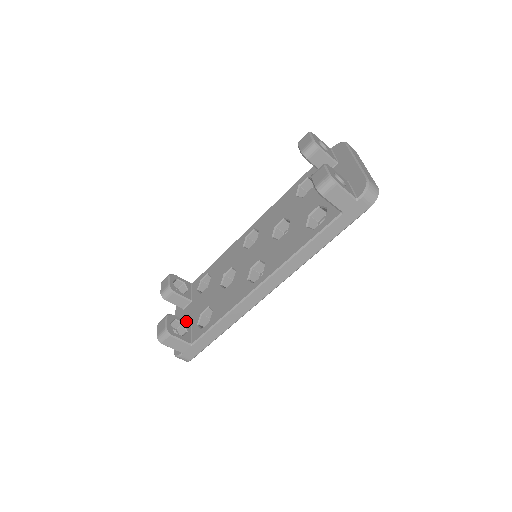
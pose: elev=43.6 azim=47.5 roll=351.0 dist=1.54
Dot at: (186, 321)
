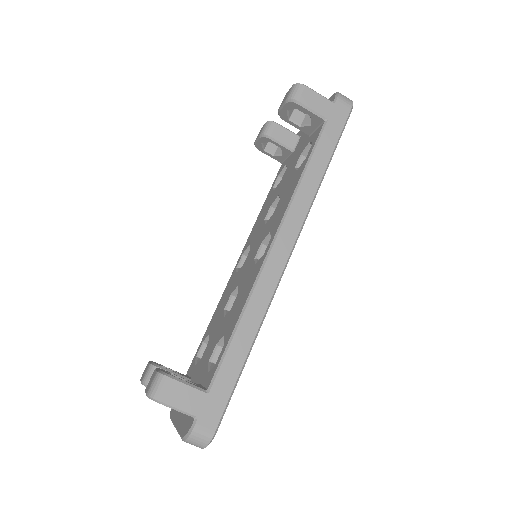
Dot at: occluded
